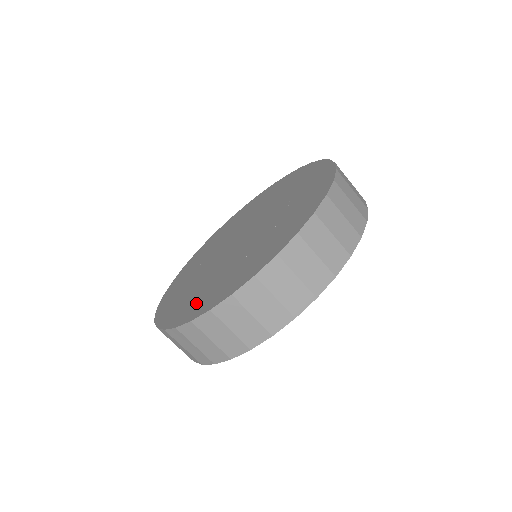
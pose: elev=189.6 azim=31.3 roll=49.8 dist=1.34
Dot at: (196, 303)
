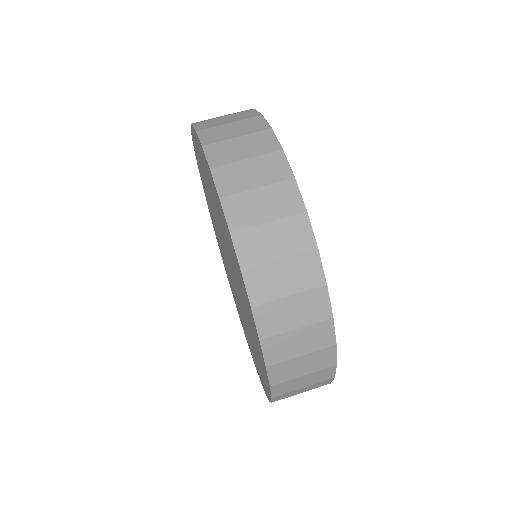
Dot at: occluded
